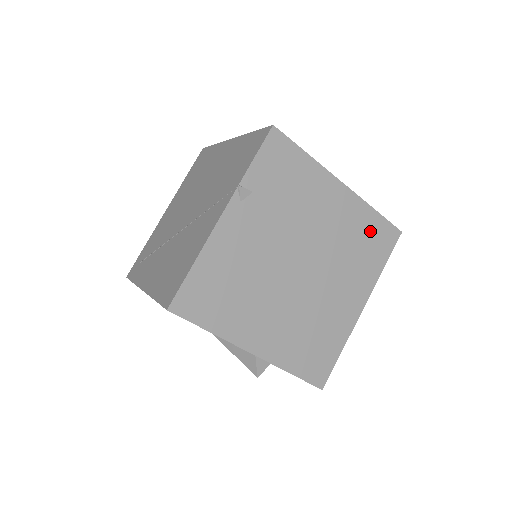
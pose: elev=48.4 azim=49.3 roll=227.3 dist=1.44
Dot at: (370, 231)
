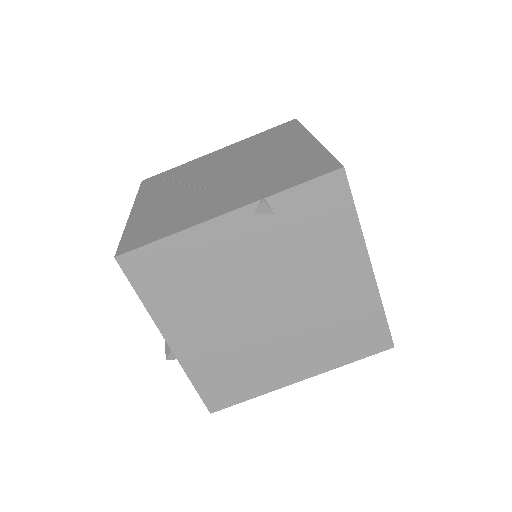
Dot at: (363, 325)
